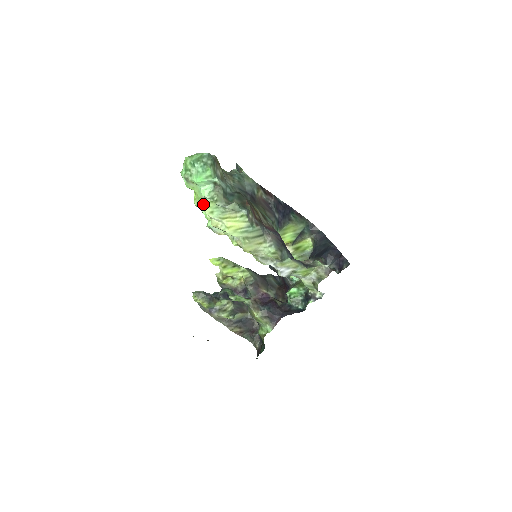
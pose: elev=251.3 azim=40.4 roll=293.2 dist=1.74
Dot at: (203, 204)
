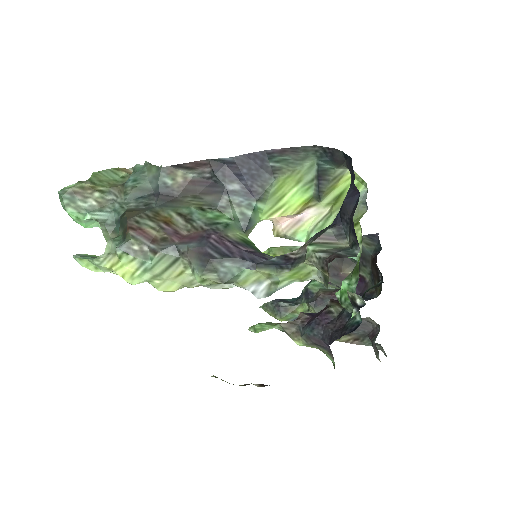
Dot at: occluded
